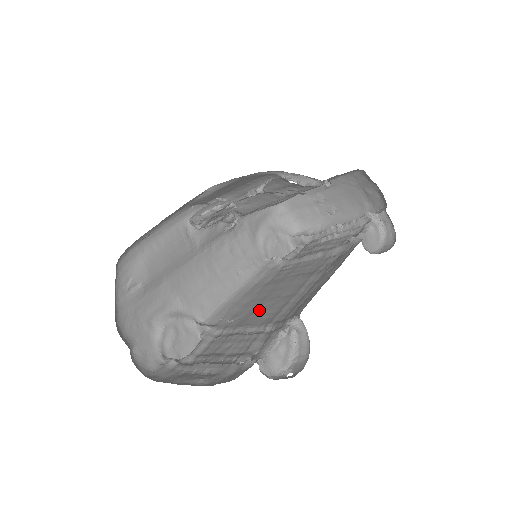
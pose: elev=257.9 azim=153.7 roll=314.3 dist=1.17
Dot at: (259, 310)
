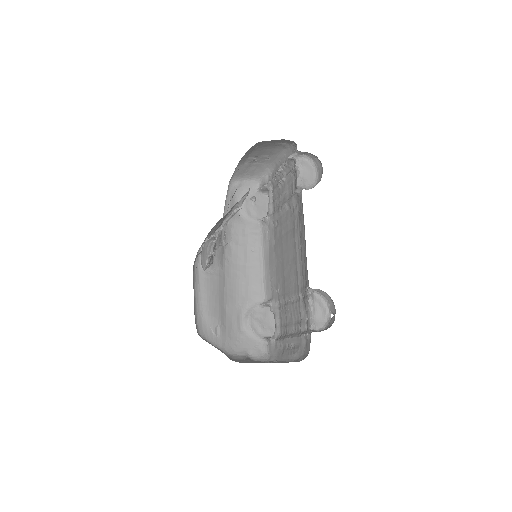
Dot at: (286, 277)
